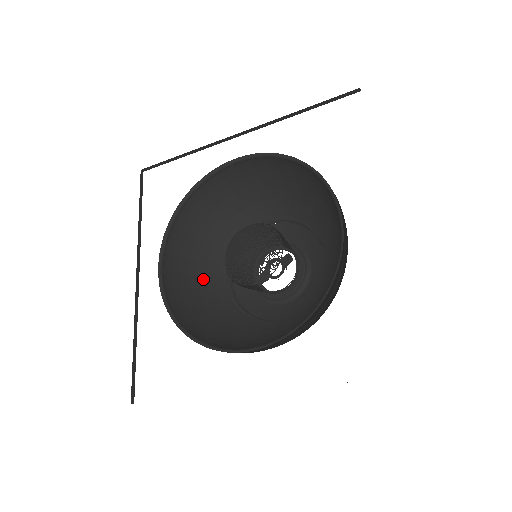
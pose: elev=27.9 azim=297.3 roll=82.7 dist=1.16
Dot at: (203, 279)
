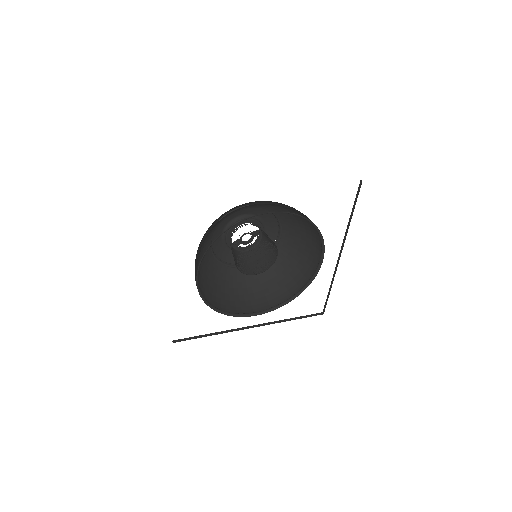
Dot at: (202, 255)
